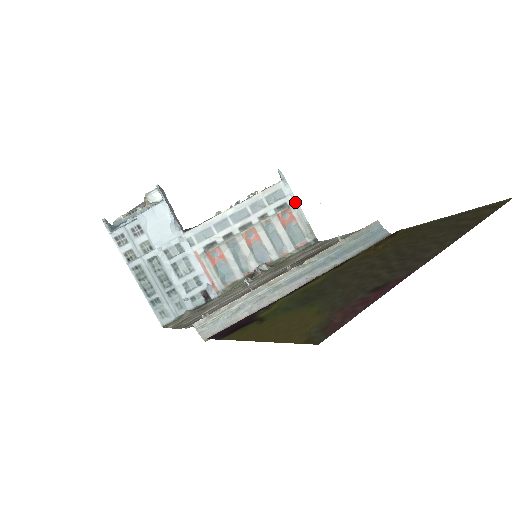
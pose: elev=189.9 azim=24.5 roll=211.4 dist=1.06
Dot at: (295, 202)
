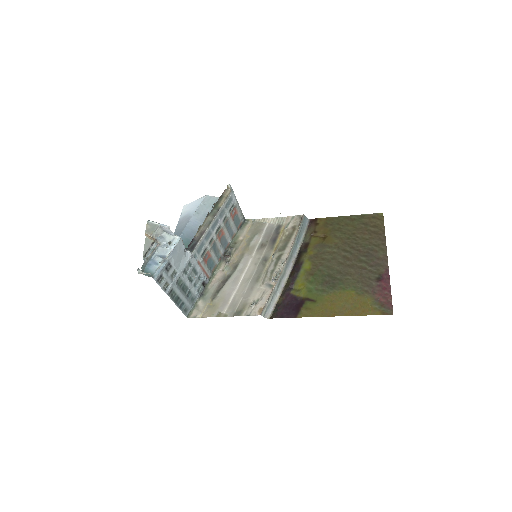
Dot at: (237, 201)
